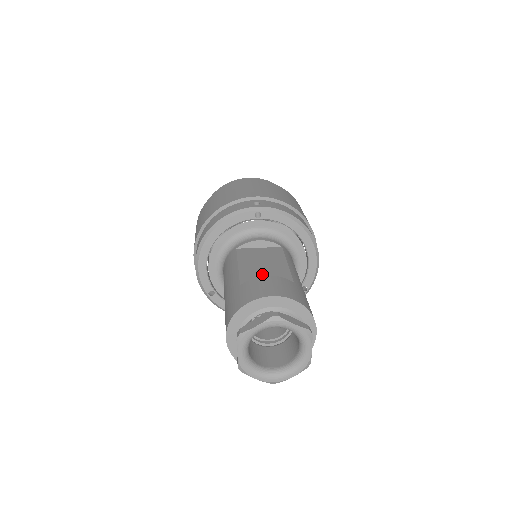
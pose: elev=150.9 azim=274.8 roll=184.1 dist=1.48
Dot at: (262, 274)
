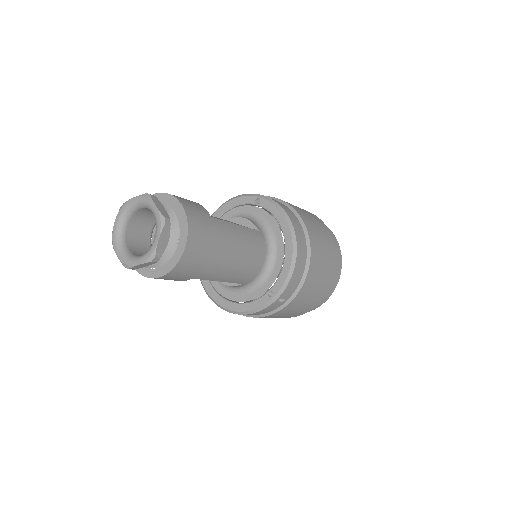
Dot at: occluded
